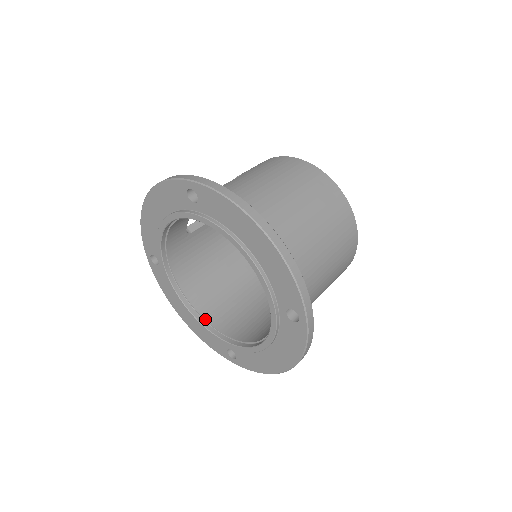
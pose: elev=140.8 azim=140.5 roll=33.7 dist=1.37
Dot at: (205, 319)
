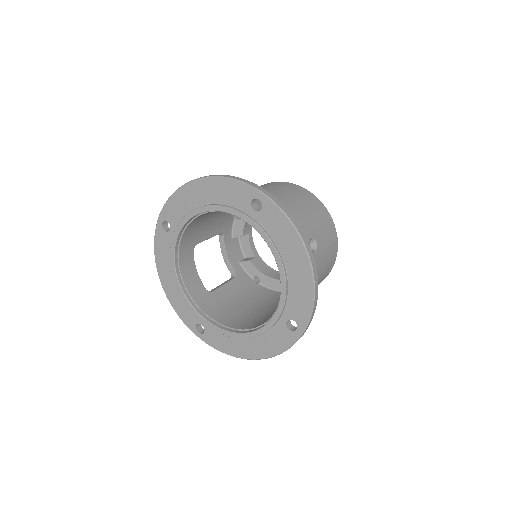
Dot at: (257, 327)
